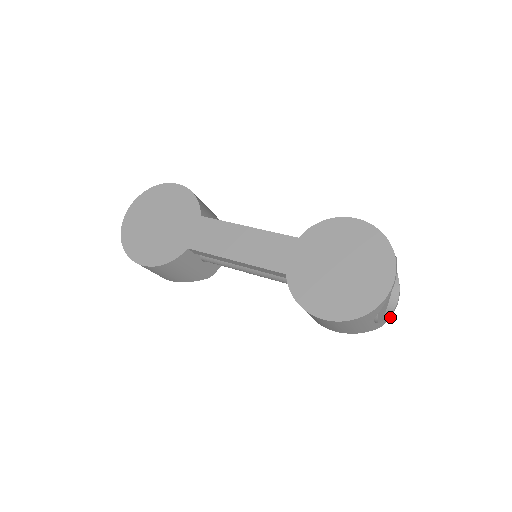
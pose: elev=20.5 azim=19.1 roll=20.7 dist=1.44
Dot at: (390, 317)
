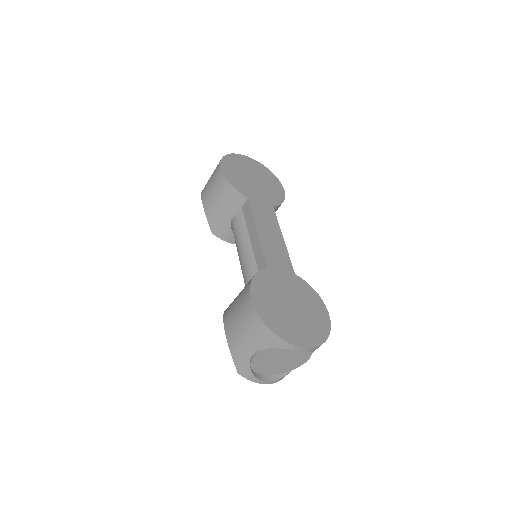
Dot at: (250, 380)
